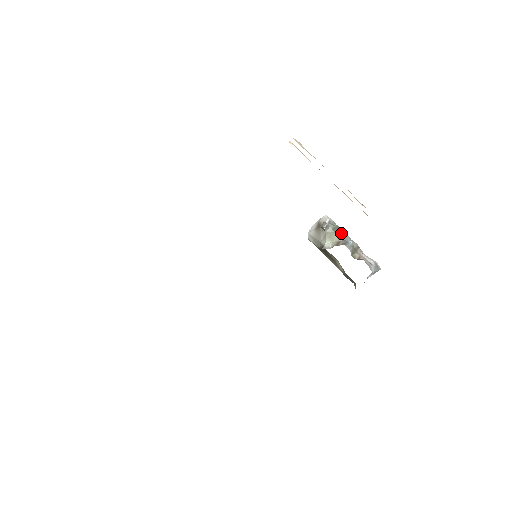
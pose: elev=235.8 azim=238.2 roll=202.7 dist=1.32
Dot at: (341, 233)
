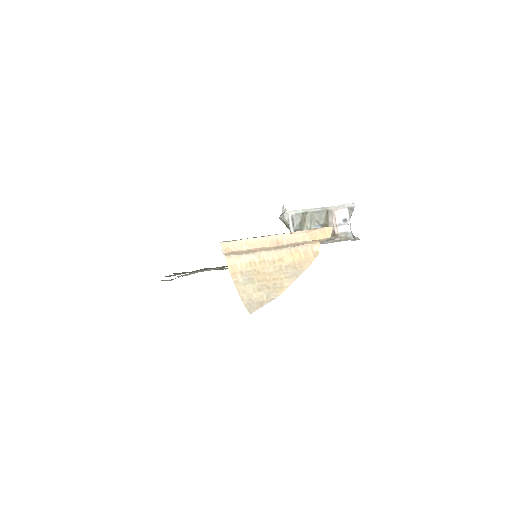
Dot at: (308, 222)
